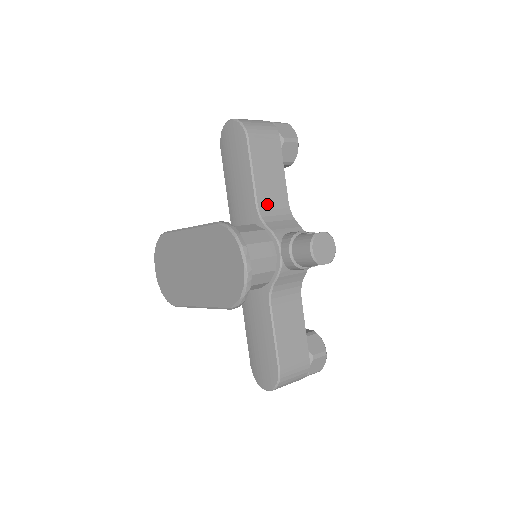
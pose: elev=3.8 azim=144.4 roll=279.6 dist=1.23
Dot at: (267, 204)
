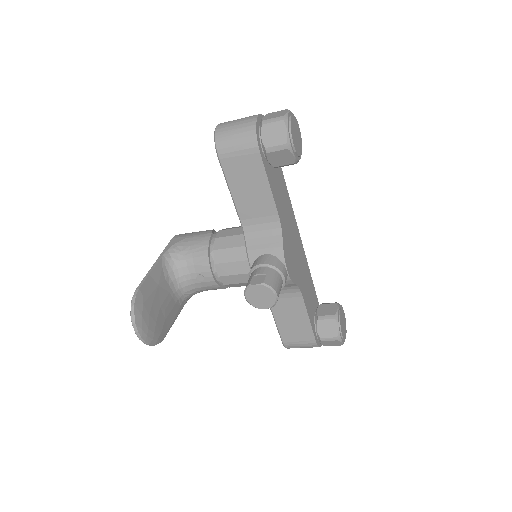
Dot at: (252, 219)
